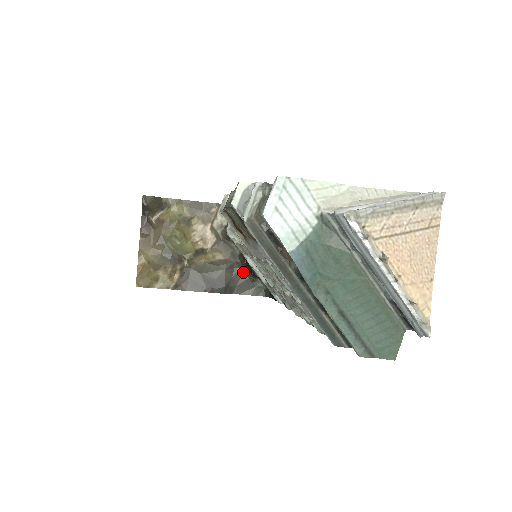
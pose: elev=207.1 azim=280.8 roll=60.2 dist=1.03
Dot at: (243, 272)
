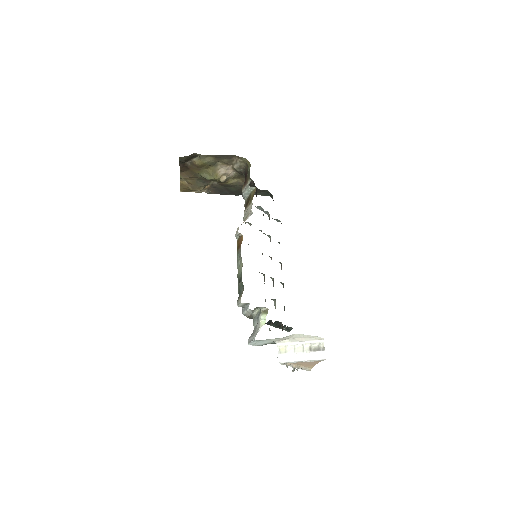
Dot at: occluded
